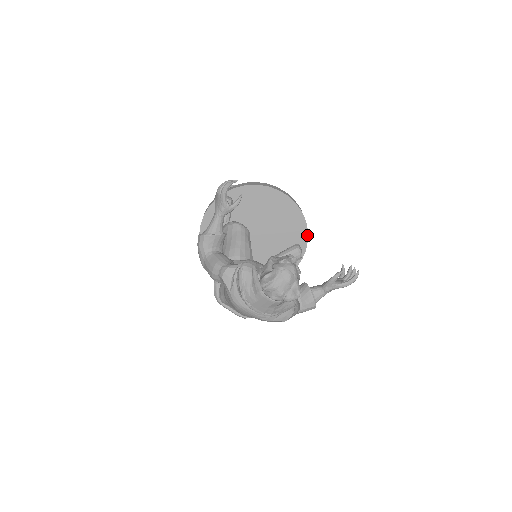
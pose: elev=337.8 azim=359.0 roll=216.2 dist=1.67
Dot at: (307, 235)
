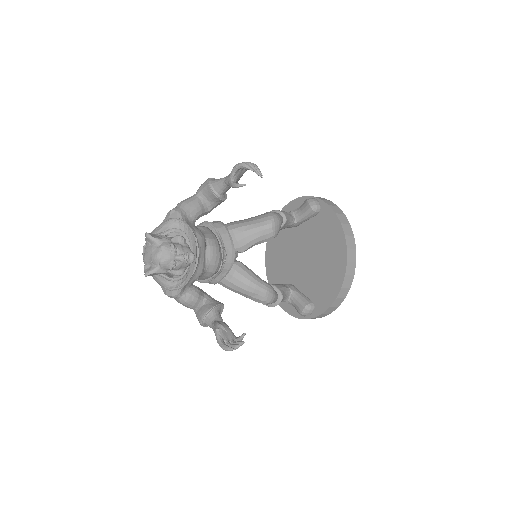
Dot at: (325, 310)
